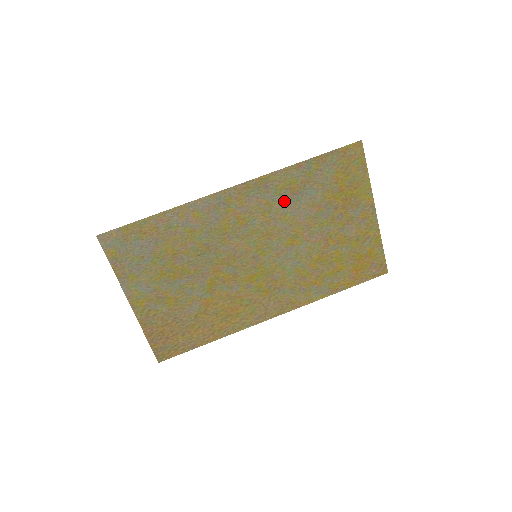
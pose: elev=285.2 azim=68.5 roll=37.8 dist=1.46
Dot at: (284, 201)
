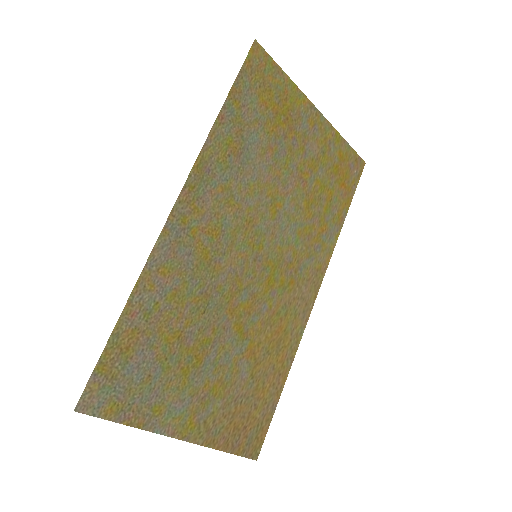
Dot at: (236, 171)
